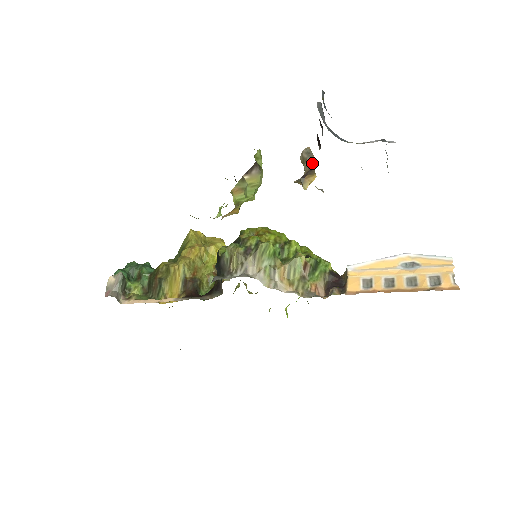
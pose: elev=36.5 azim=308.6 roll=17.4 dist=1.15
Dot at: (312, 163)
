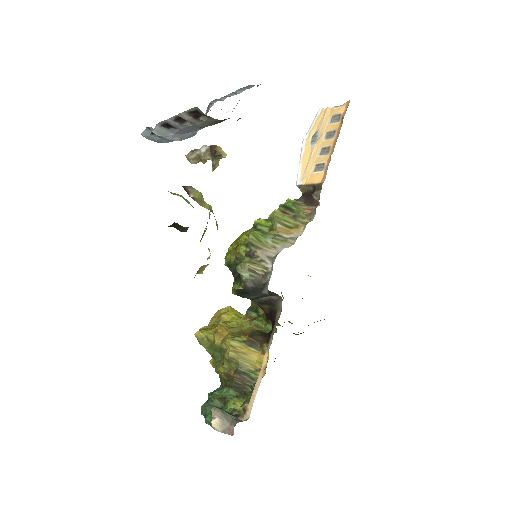
Dot at: (205, 147)
